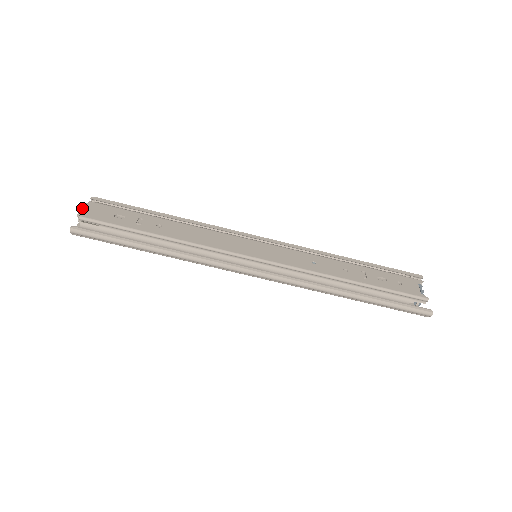
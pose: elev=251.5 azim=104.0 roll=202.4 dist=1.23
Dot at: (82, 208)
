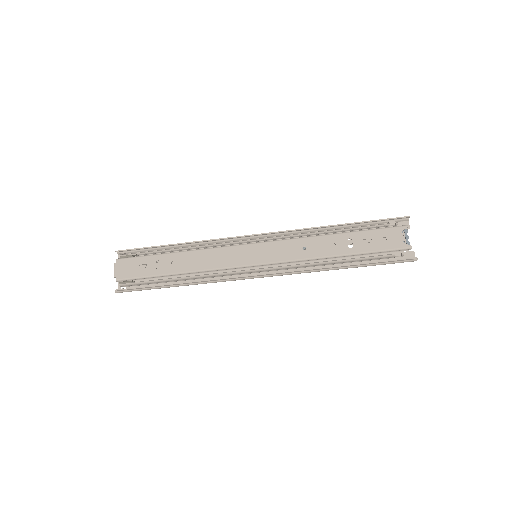
Dot at: (114, 270)
